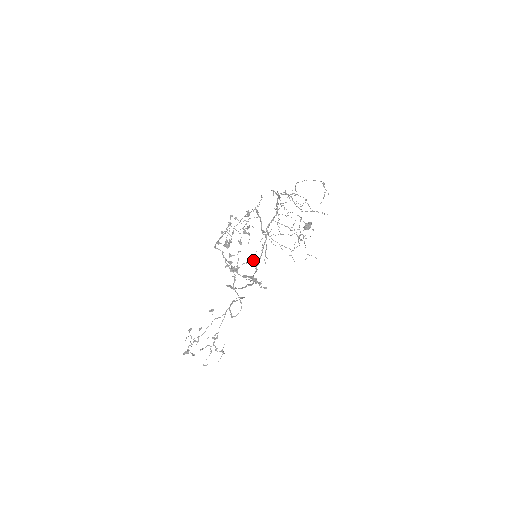
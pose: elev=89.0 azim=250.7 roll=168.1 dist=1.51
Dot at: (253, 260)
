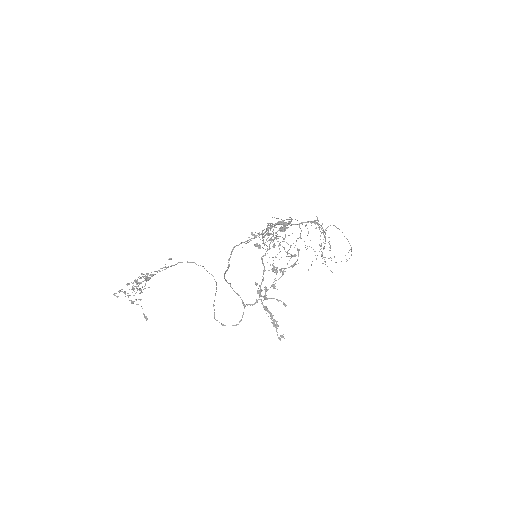
Dot at: occluded
